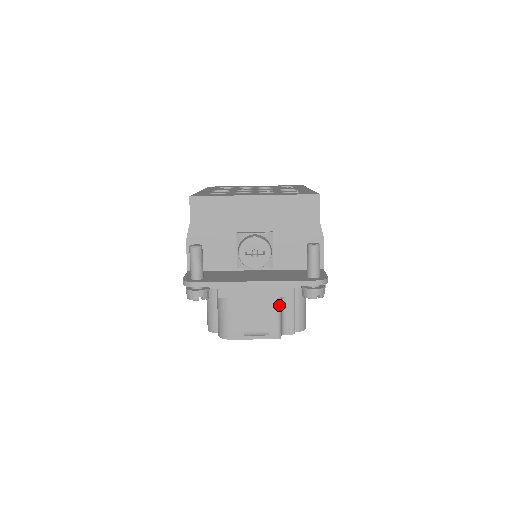
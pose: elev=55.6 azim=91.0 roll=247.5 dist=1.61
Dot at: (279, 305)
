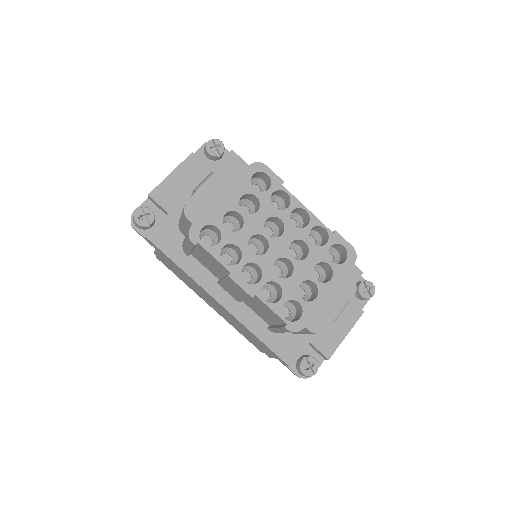
Dot at: occluded
